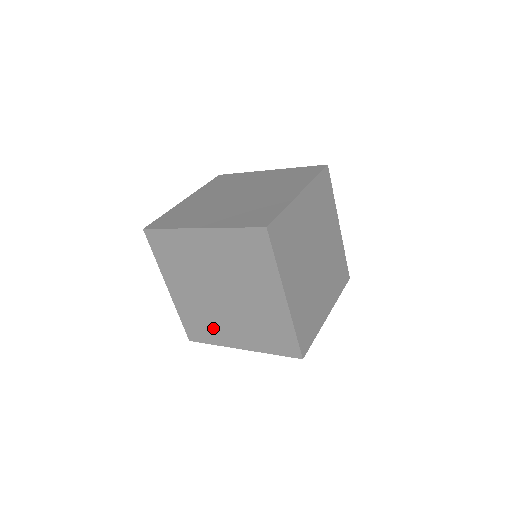
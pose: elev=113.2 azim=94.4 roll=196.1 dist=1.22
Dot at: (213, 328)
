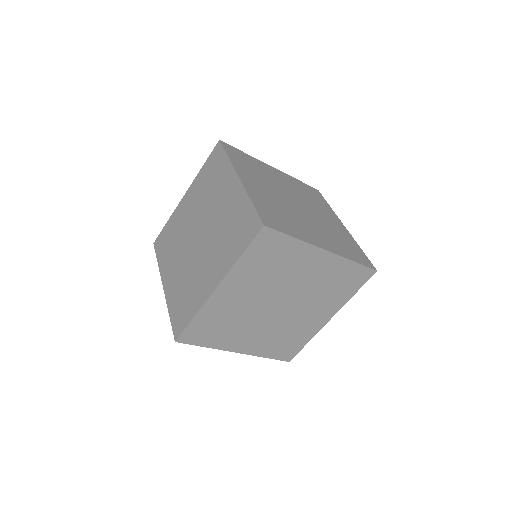
Dot at: (297, 333)
